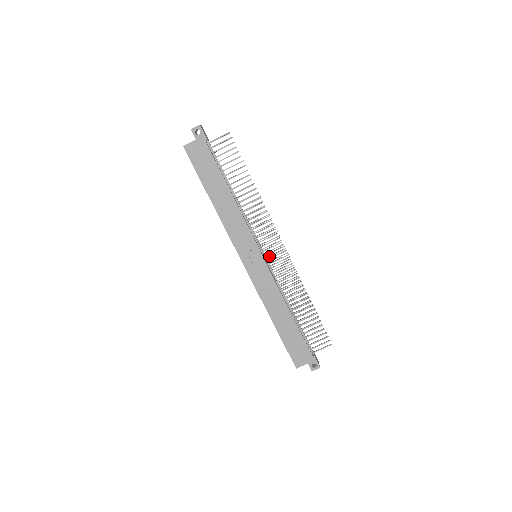
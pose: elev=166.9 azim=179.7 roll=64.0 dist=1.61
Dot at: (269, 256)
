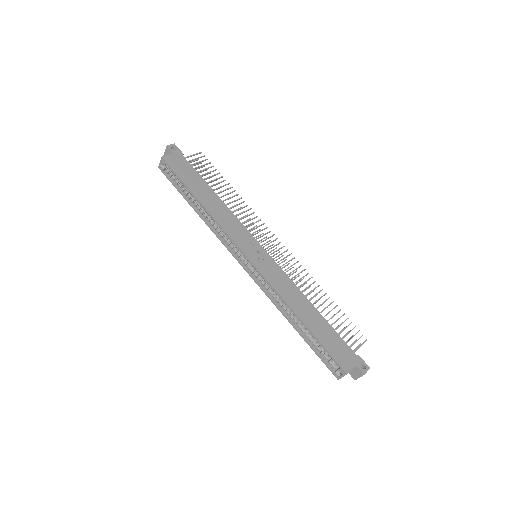
Dot at: occluded
